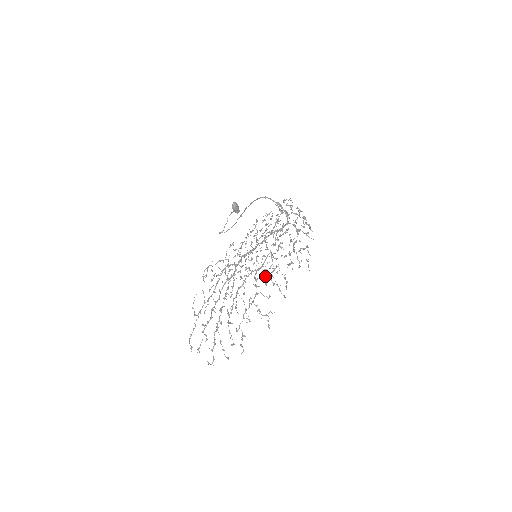
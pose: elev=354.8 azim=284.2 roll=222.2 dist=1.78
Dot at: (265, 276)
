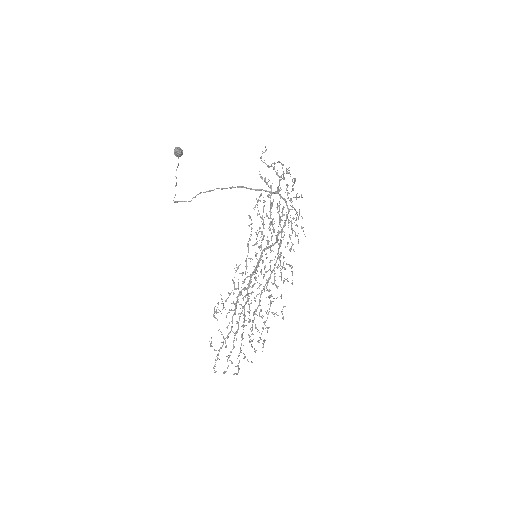
Dot at: (275, 280)
